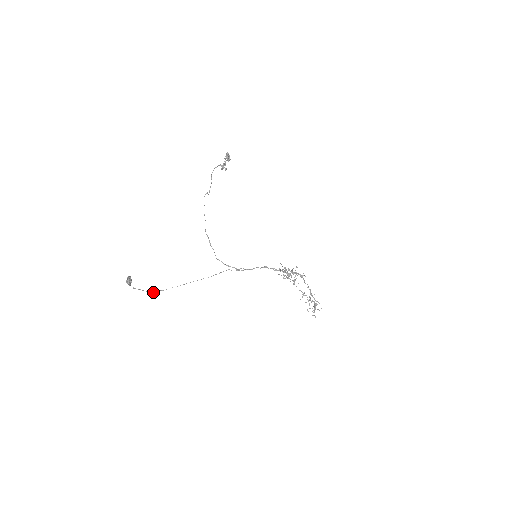
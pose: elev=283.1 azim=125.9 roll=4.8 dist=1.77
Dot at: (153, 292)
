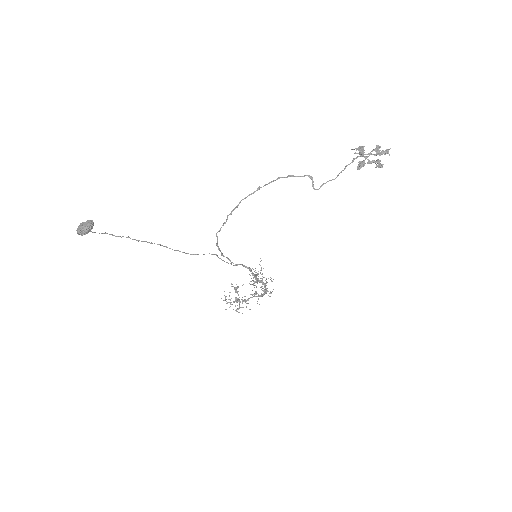
Dot at: (95, 232)
